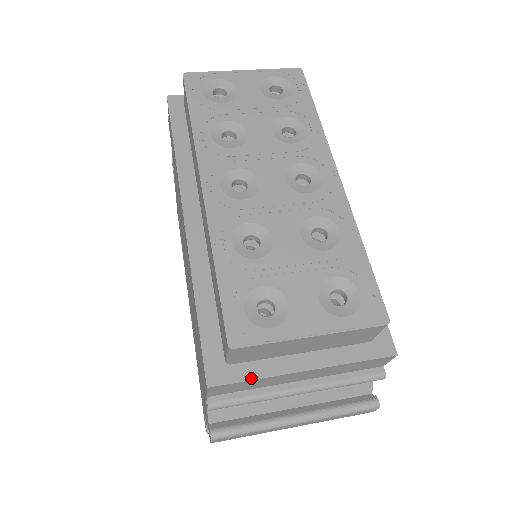
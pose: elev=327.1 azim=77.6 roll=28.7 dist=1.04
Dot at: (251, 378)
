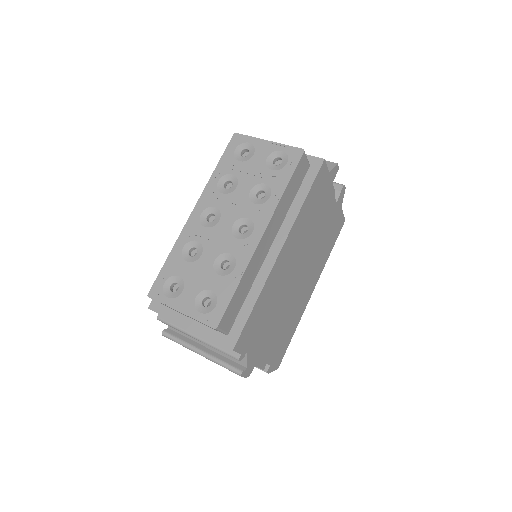
Dot at: (165, 316)
